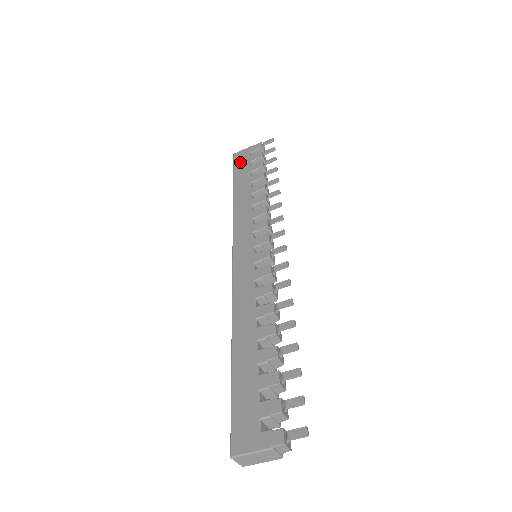
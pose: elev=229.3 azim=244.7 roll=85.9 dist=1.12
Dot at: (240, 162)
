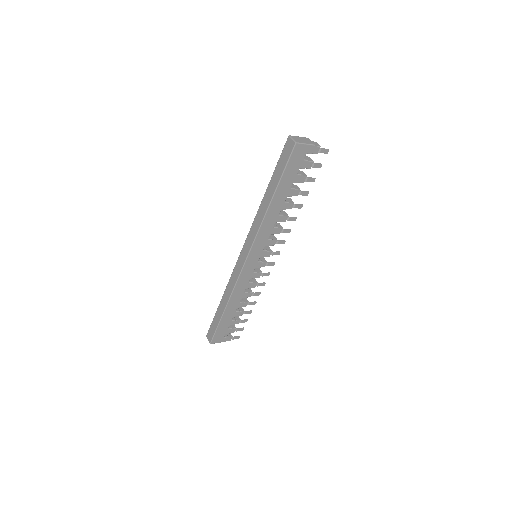
Dot at: (294, 163)
